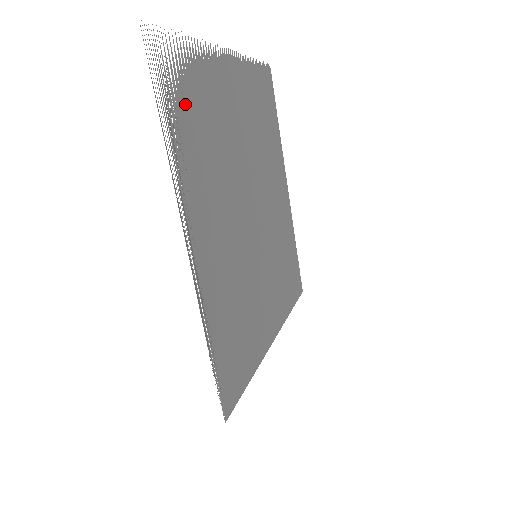
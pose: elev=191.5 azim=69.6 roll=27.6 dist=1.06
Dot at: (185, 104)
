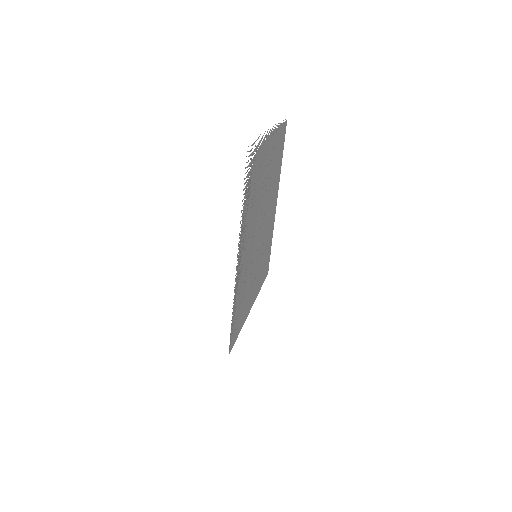
Dot at: (252, 177)
